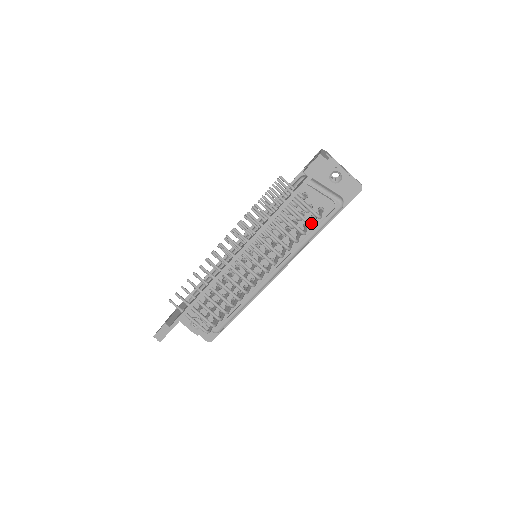
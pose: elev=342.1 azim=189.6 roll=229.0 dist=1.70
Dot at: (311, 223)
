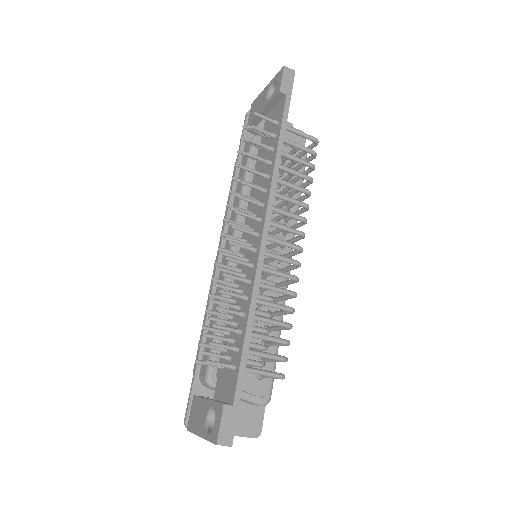
Dot at: (314, 151)
